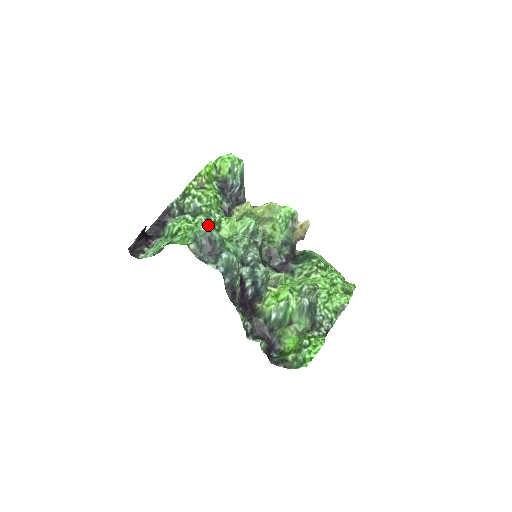
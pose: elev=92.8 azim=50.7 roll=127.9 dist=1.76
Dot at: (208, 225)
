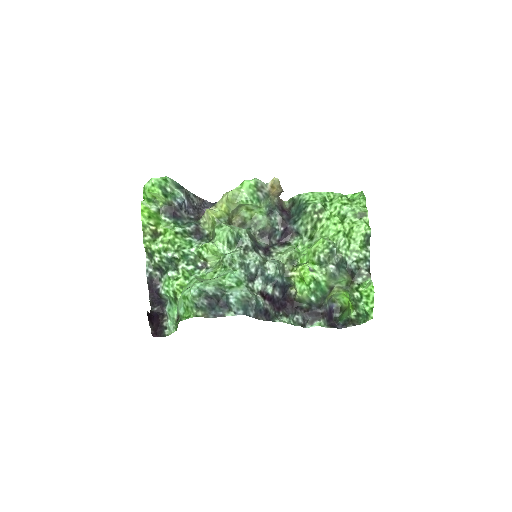
Dot at: (196, 286)
